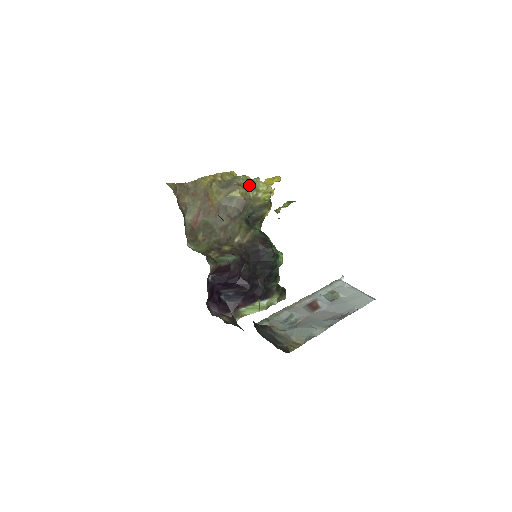
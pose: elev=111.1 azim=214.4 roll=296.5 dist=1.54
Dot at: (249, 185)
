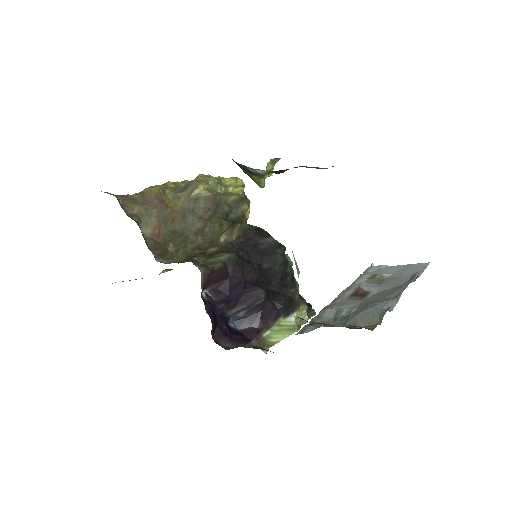
Dot at: (212, 181)
